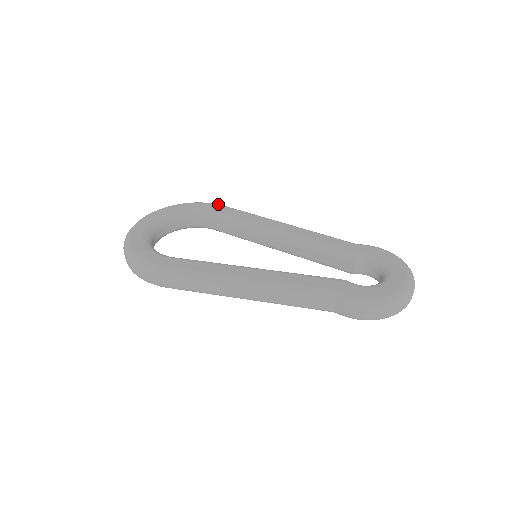
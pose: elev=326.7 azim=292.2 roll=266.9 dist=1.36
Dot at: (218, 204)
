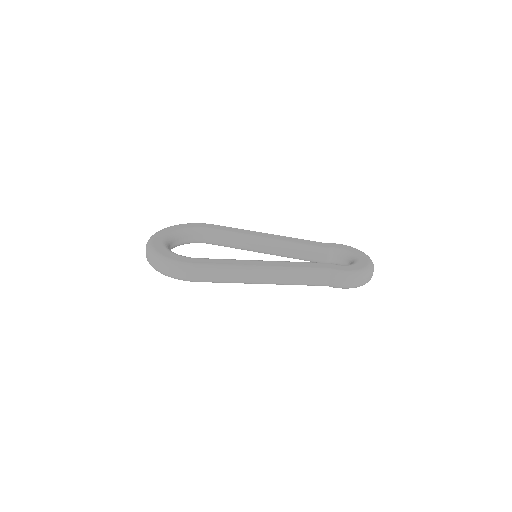
Dot at: (210, 224)
